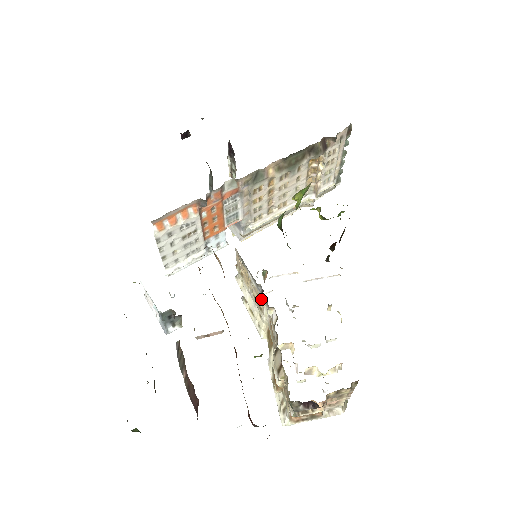
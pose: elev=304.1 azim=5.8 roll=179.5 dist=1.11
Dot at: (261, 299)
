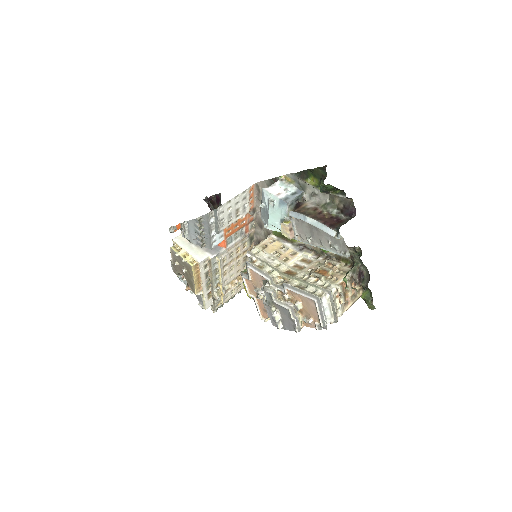
Dot at: (293, 254)
